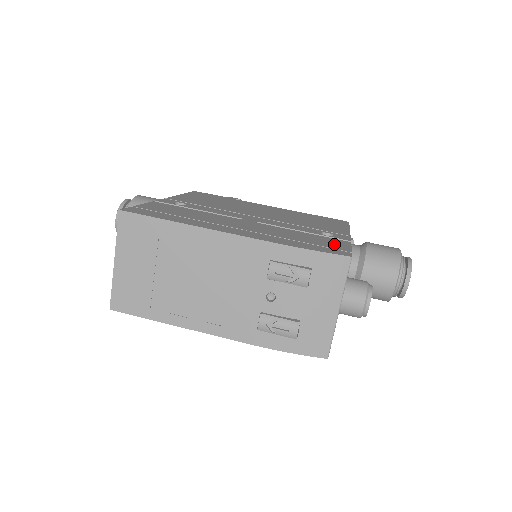
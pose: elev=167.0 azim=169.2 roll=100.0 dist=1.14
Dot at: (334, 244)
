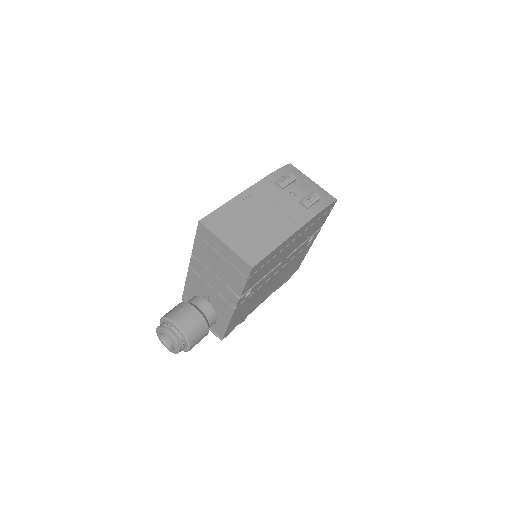
Dot at: occluded
